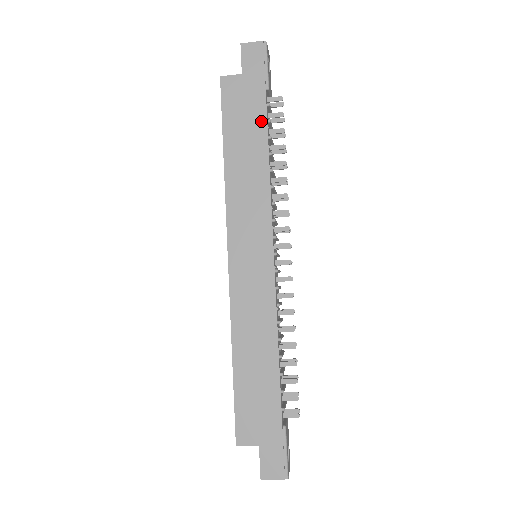
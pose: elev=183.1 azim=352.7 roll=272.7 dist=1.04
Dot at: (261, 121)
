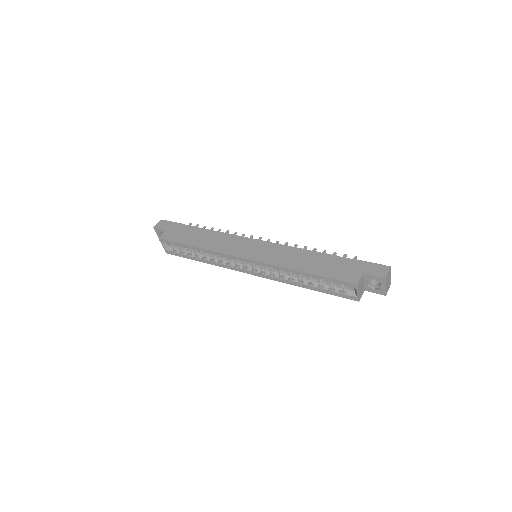
Dot at: (193, 229)
